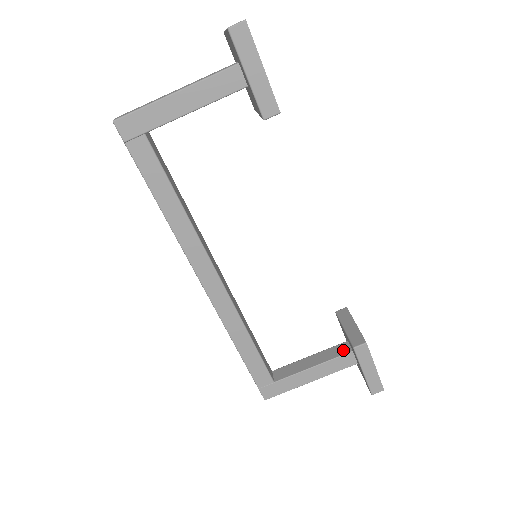
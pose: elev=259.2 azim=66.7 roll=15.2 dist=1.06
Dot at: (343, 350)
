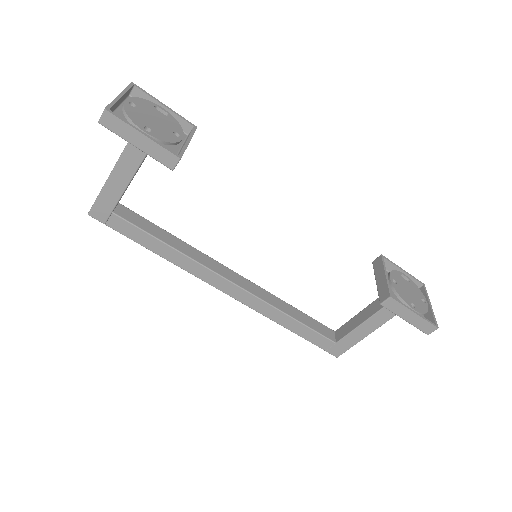
Dot at: occluded
